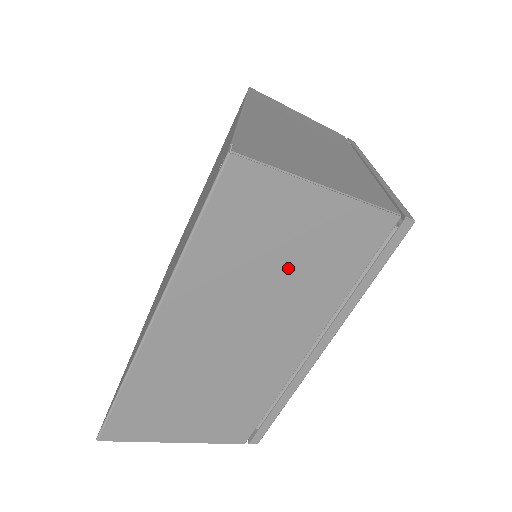
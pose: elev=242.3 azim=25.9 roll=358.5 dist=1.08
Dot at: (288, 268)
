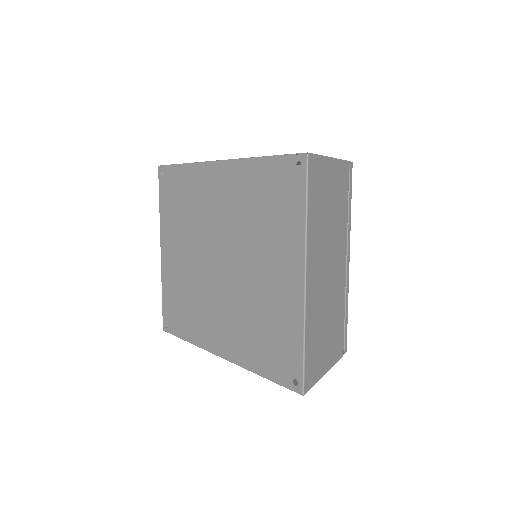
Dot at: (332, 213)
